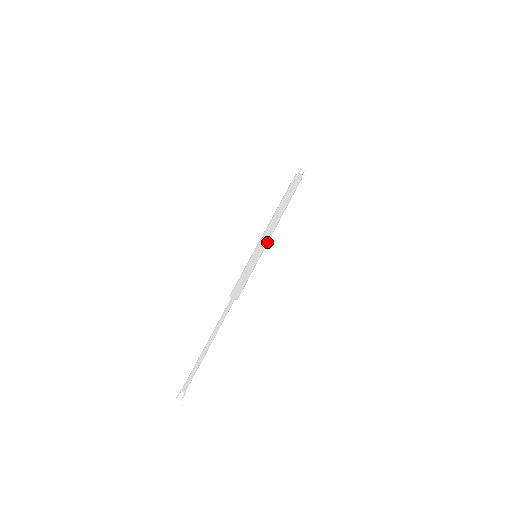
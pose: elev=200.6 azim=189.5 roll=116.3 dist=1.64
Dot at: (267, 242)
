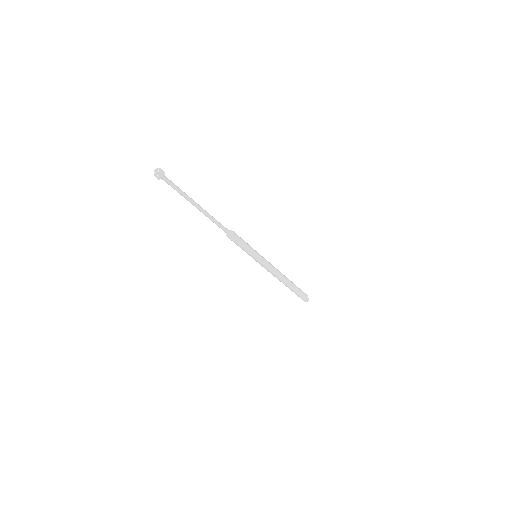
Dot at: (267, 265)
